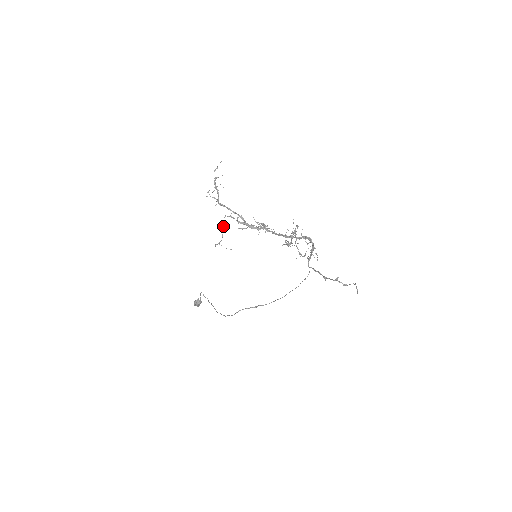
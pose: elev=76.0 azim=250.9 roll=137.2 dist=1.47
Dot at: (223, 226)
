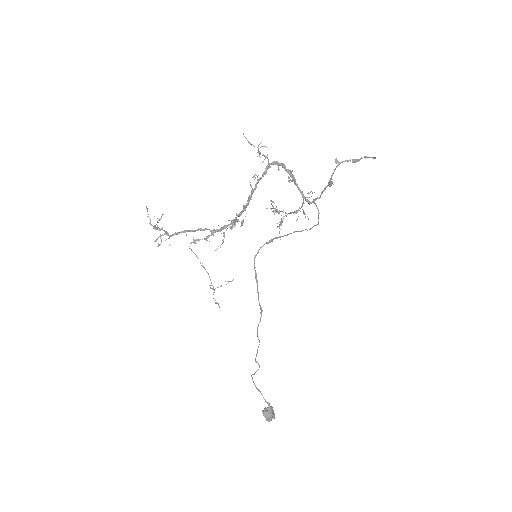
Dot at: occluded
